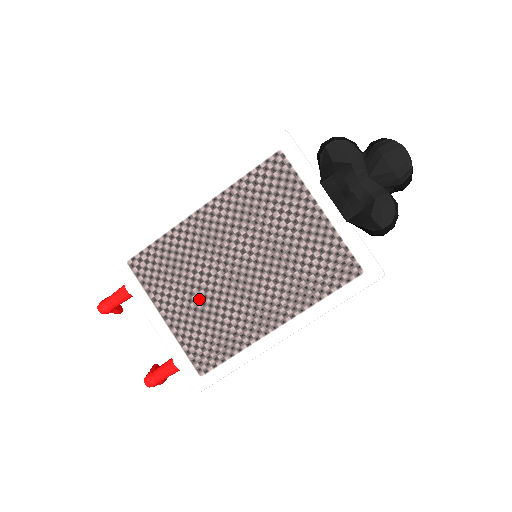
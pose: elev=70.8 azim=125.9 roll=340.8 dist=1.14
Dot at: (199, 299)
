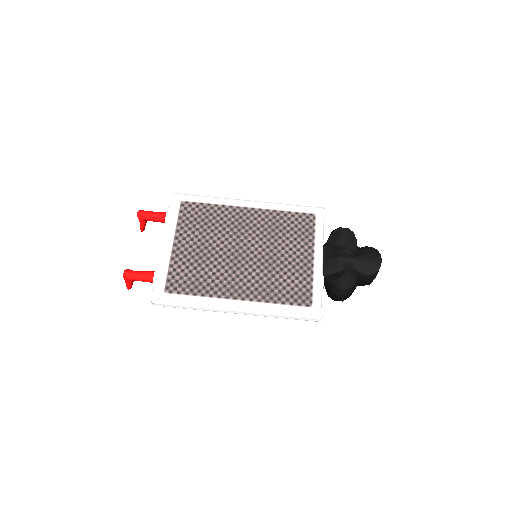
Dot at: (205, 250)
